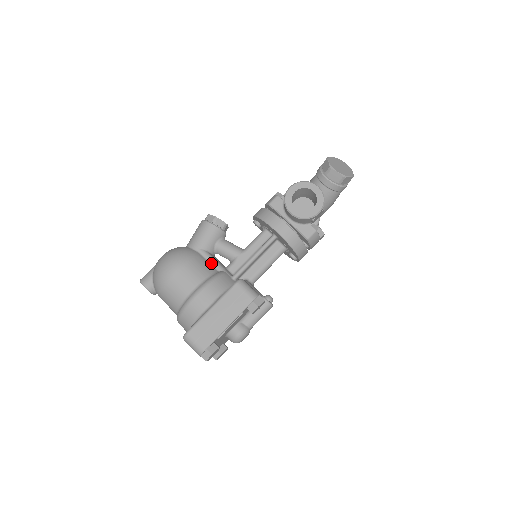
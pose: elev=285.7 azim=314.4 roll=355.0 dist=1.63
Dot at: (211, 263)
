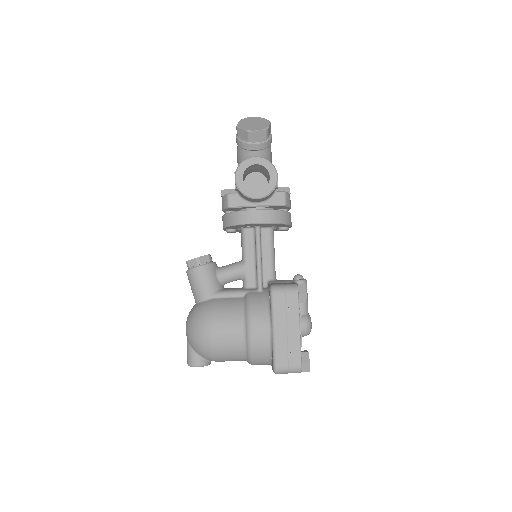
Dot at: (231, 297)
